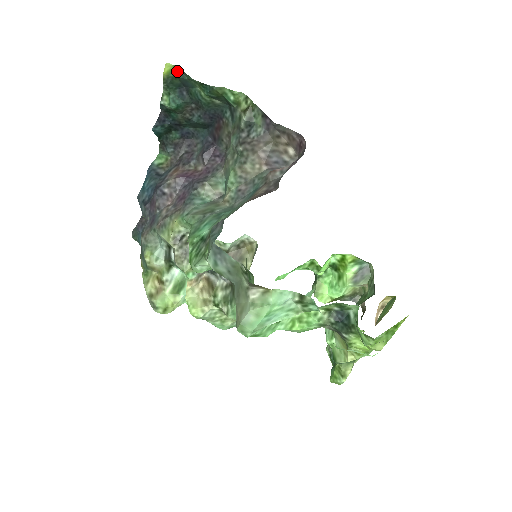
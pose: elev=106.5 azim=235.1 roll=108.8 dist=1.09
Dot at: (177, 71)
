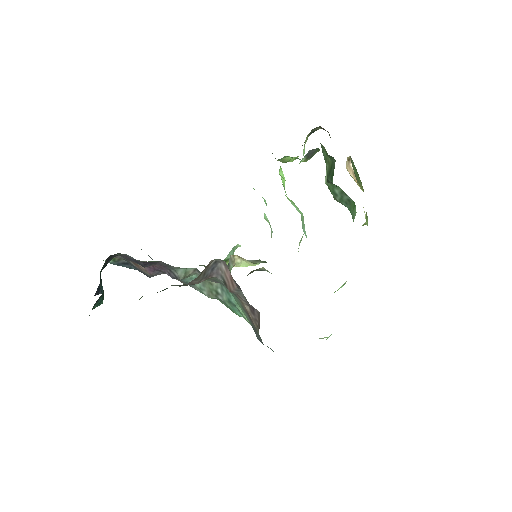
Dot at: occluded
